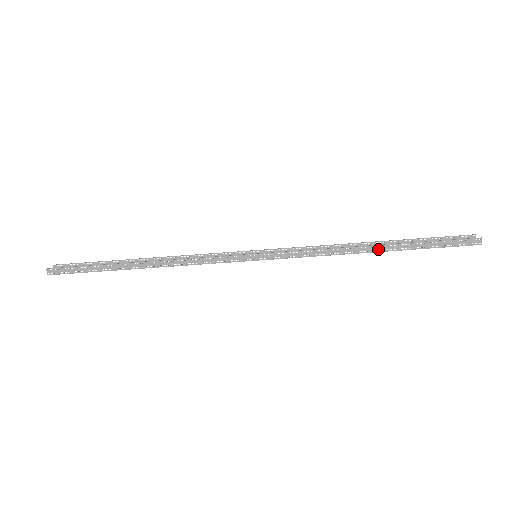
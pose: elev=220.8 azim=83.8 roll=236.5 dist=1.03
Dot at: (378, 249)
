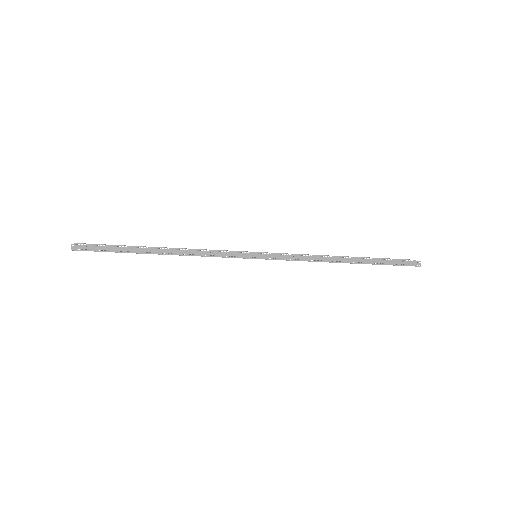
Dot at: (350, 261)
